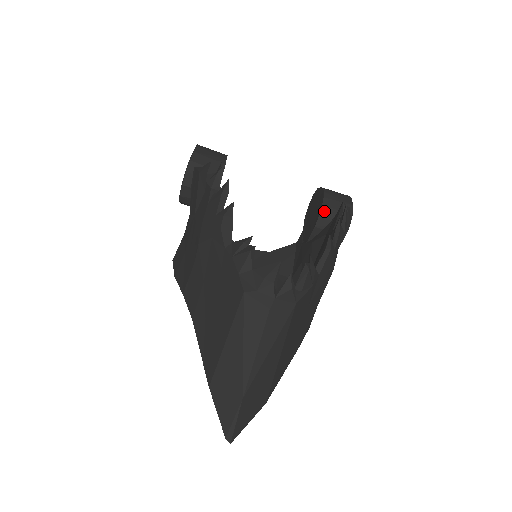
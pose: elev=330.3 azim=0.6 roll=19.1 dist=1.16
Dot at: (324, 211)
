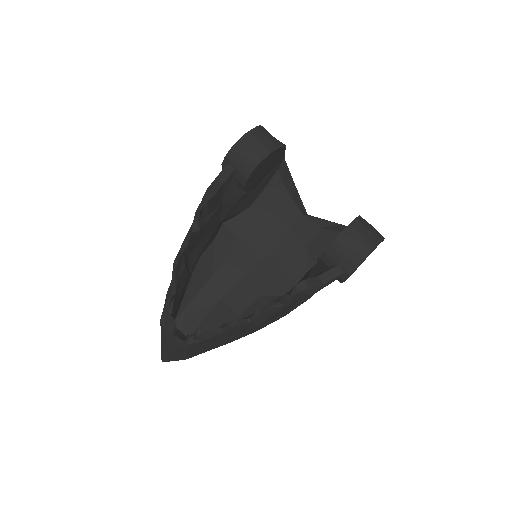
Dot at: (324, 256)
